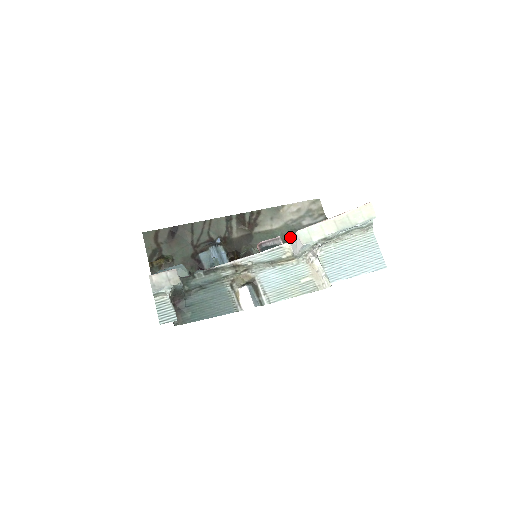
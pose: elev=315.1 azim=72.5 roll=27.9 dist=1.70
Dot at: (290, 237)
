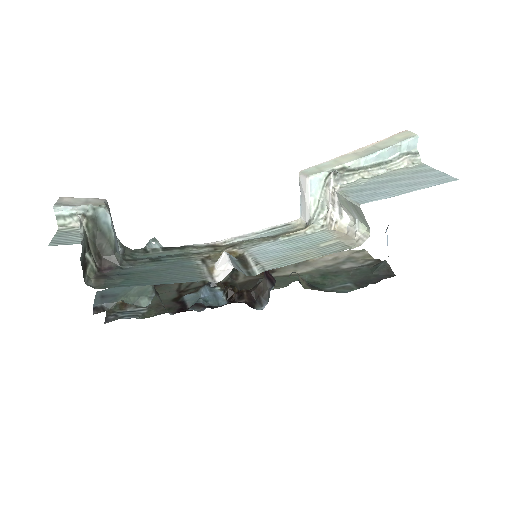
Dot at: (323, 278)
